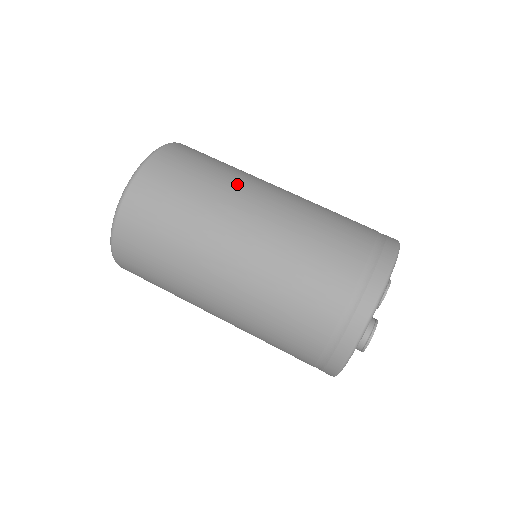
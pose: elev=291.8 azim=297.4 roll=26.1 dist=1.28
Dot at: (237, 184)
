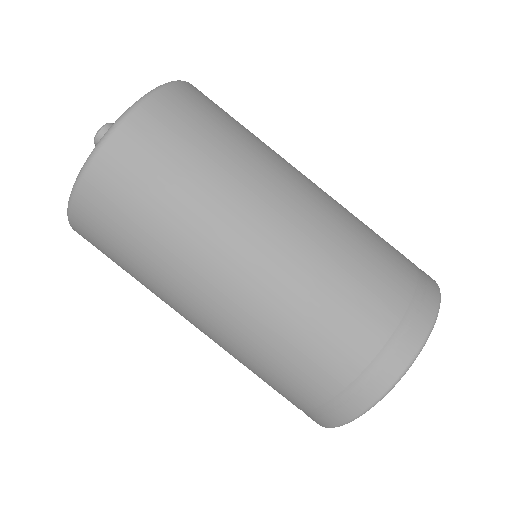
Dot at: (267, 160)
